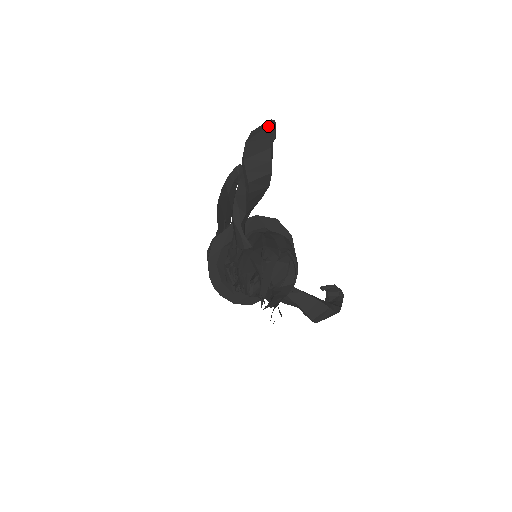
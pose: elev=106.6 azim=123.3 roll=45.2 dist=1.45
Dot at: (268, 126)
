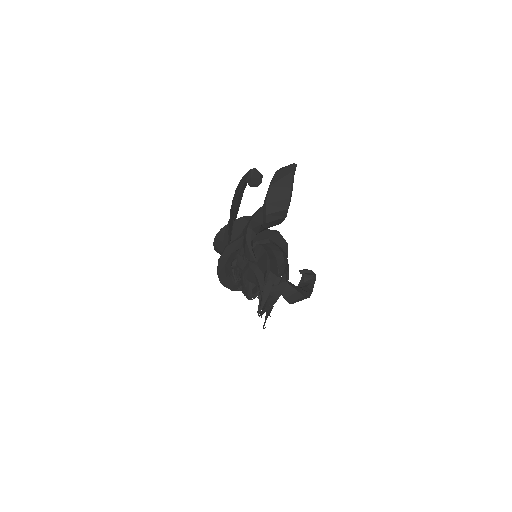
Dot at: (291, 173)
